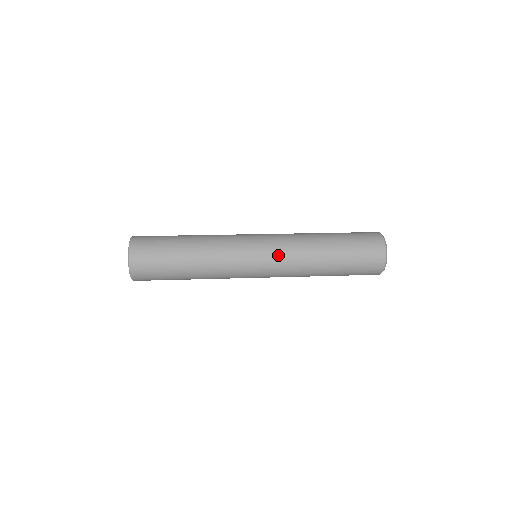
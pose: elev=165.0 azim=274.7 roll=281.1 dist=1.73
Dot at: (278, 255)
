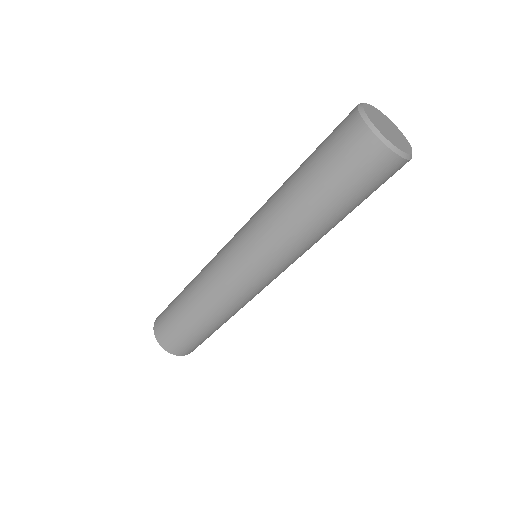
Dot at: (247, 227)
